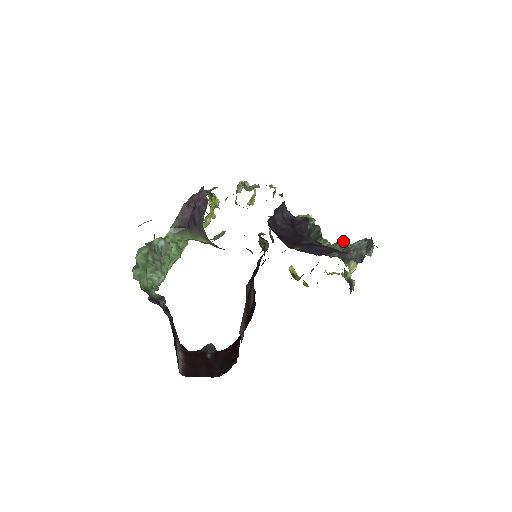
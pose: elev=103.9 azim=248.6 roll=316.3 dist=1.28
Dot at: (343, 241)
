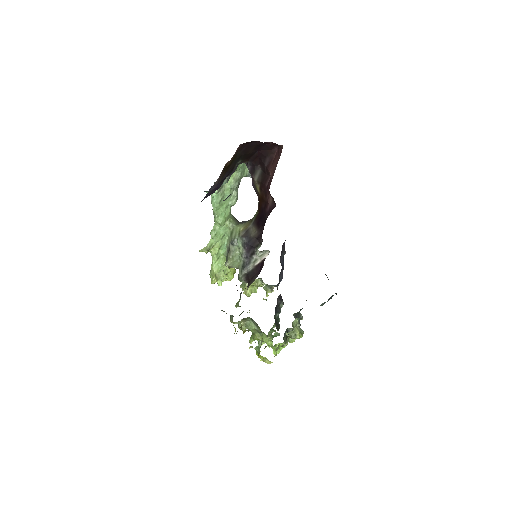
Dot at: (301, 315)
